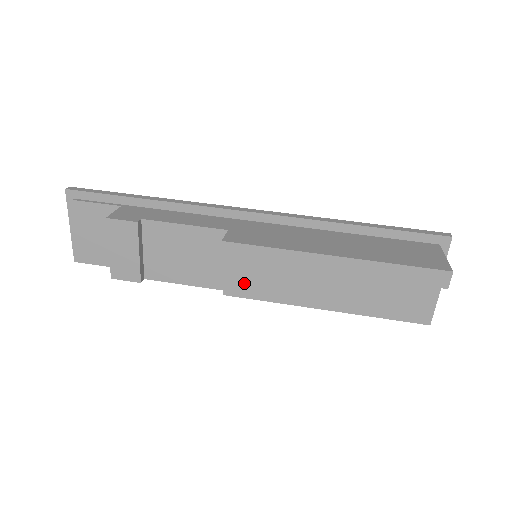
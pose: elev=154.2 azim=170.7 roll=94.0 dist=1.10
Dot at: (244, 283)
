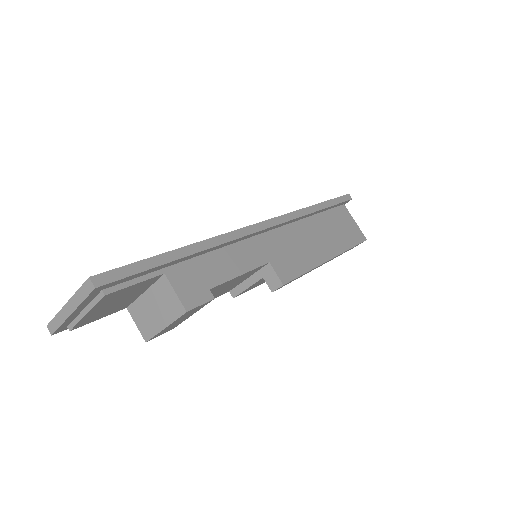
Dot at: (254, 286)
